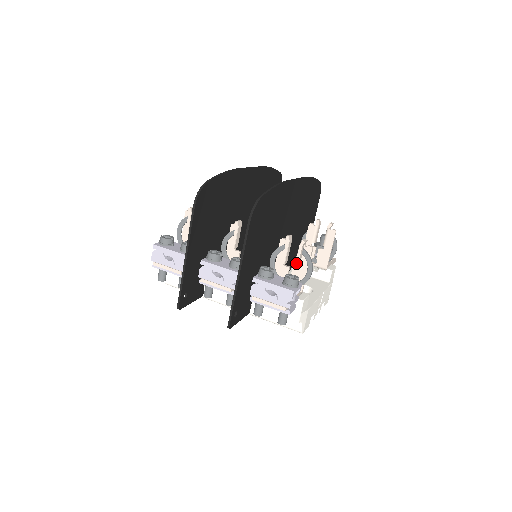
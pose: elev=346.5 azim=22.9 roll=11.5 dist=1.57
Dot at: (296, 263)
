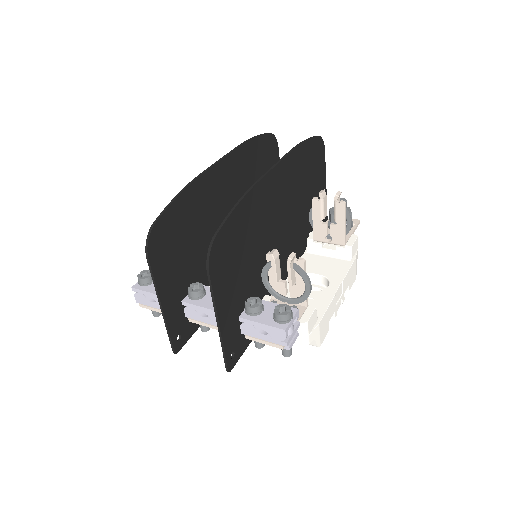
Dot at: (289, 282)
